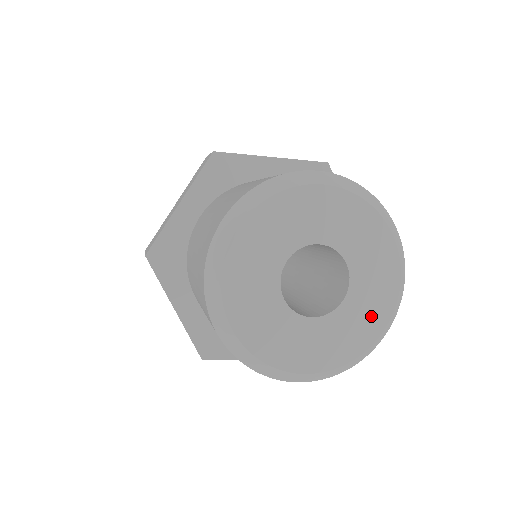
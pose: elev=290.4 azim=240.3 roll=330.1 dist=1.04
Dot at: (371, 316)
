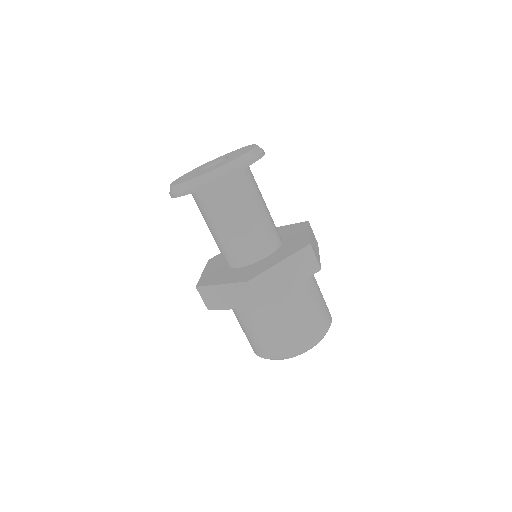
Dot at: occluded
